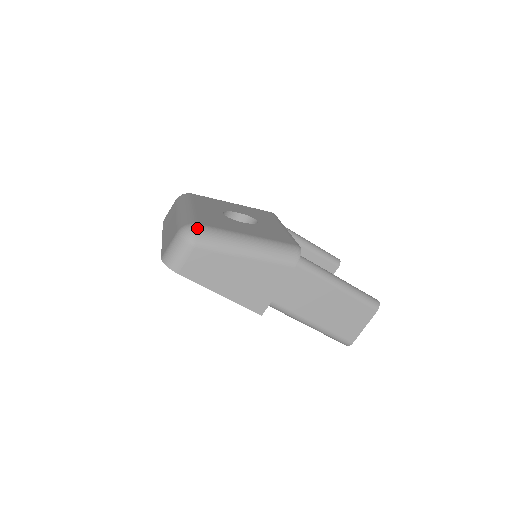
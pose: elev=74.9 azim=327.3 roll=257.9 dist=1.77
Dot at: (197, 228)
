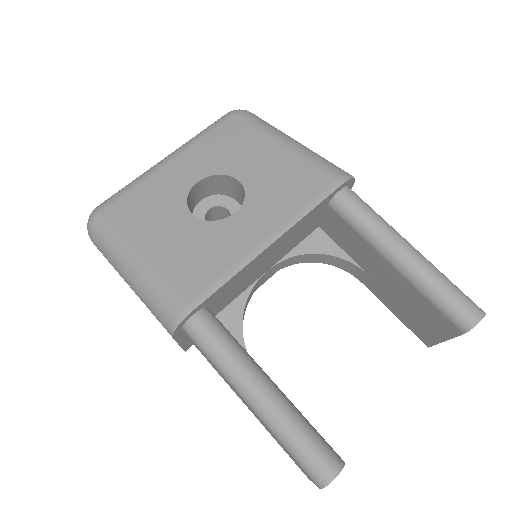
Dot at: (93, 220)
